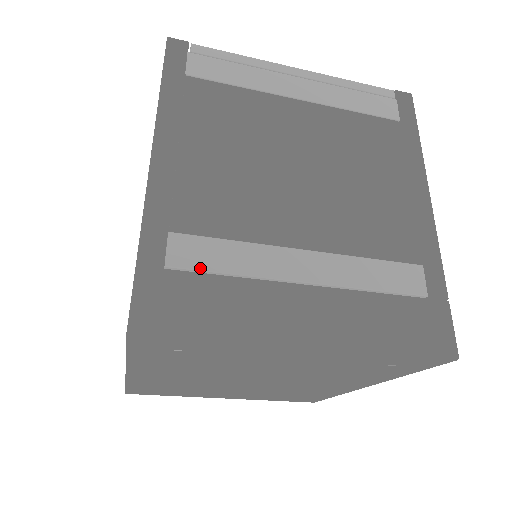
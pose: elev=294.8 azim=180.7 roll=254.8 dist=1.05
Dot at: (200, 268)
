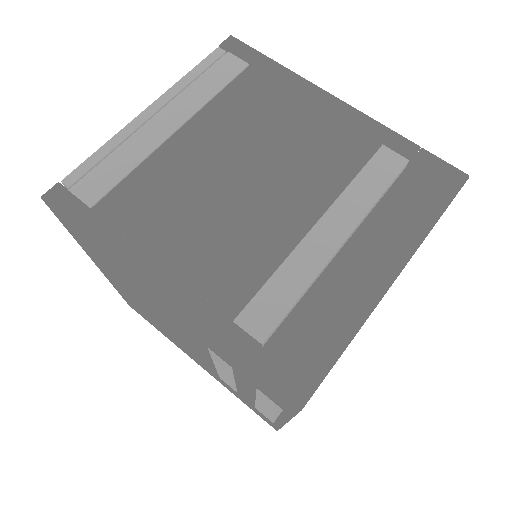
Dot at: (280, 317)
